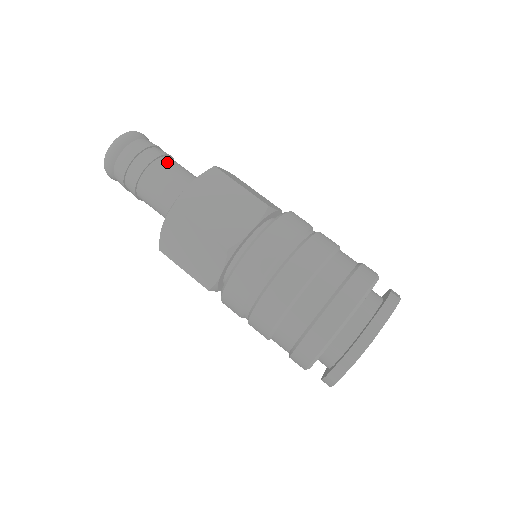
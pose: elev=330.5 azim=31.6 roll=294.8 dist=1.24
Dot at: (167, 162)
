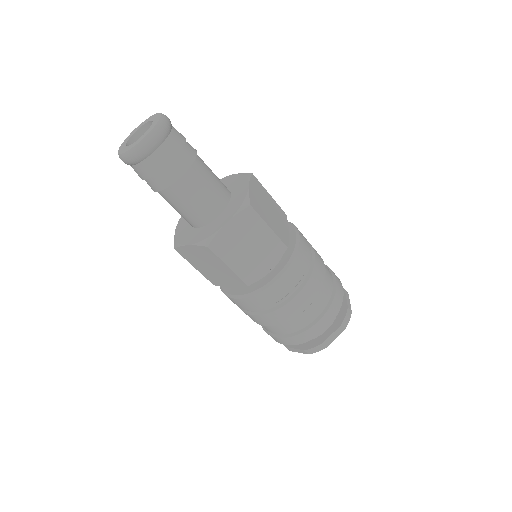
Dot at: (196, 173)
